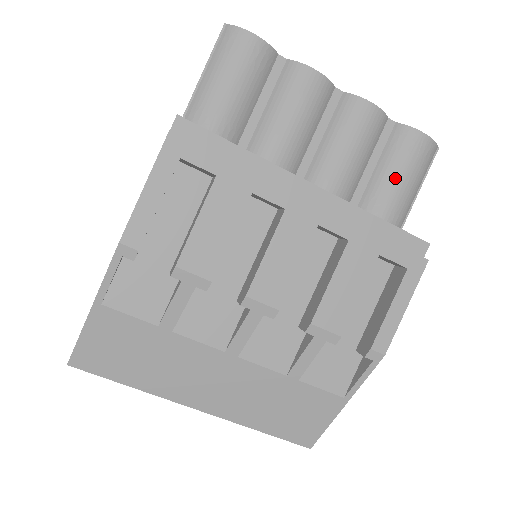
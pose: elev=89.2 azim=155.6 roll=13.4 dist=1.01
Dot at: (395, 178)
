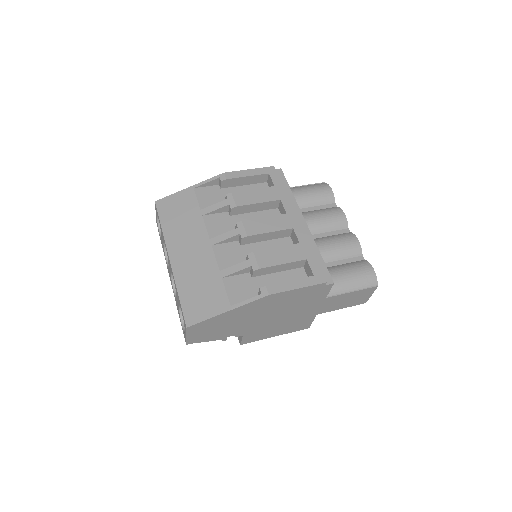
Dot at: (345, 271)
